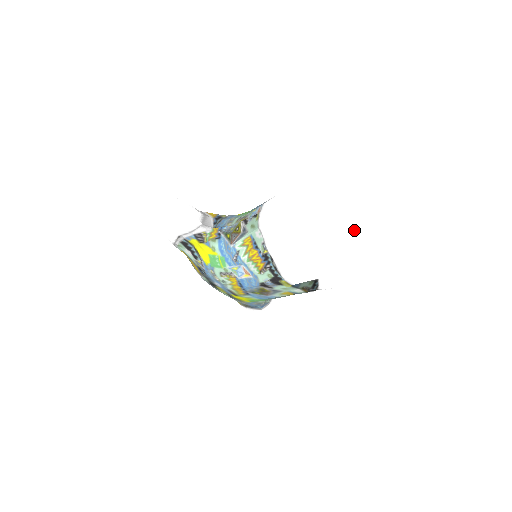
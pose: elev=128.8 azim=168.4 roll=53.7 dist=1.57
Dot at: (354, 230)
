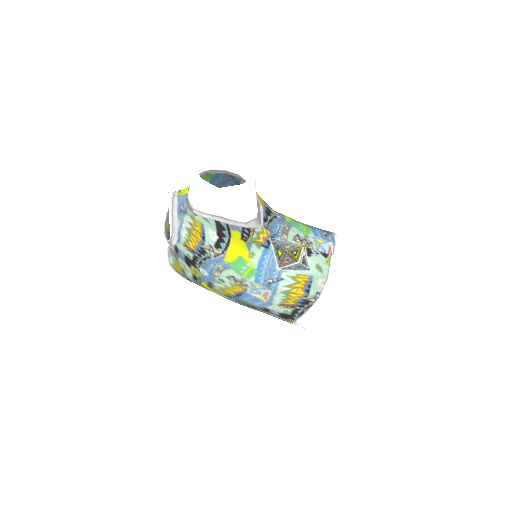
Dot at: occluded
